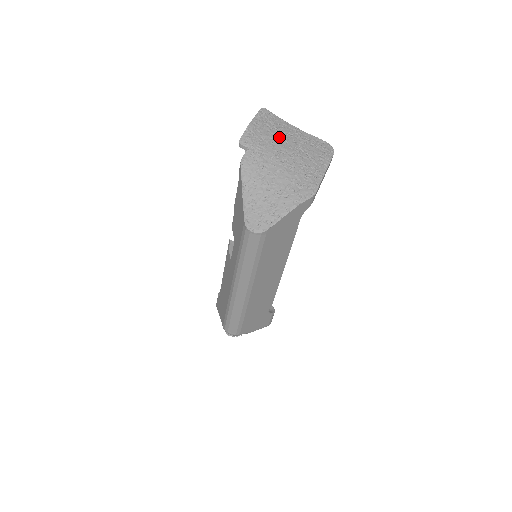
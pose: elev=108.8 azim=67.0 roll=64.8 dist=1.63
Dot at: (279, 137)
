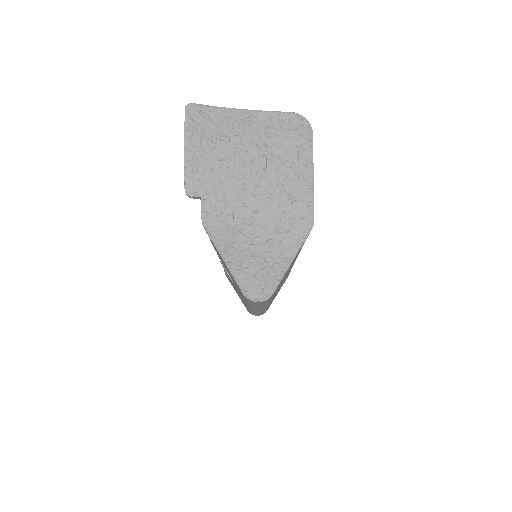
Dot at: (232, 150)
